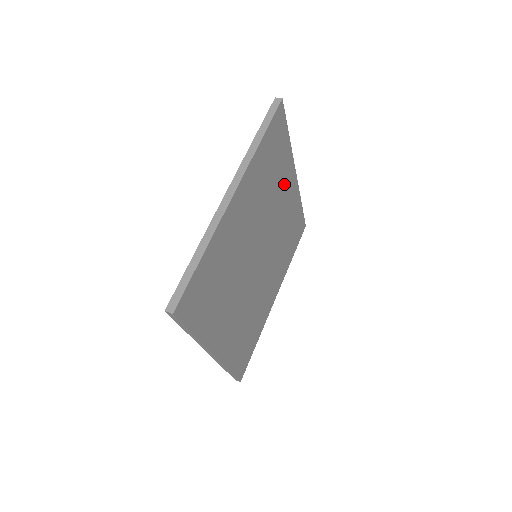
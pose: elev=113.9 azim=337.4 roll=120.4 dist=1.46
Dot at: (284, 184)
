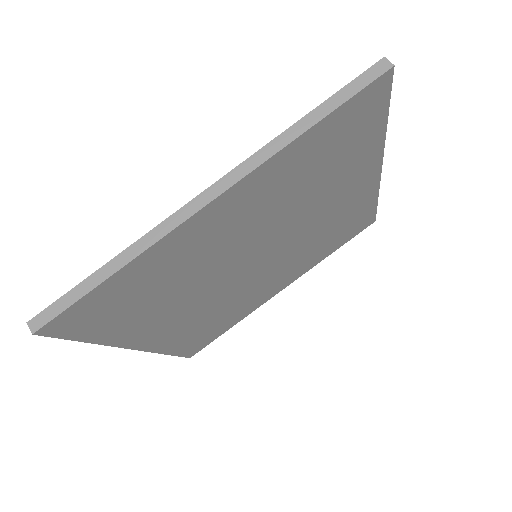
Dot at: (348, 181)
